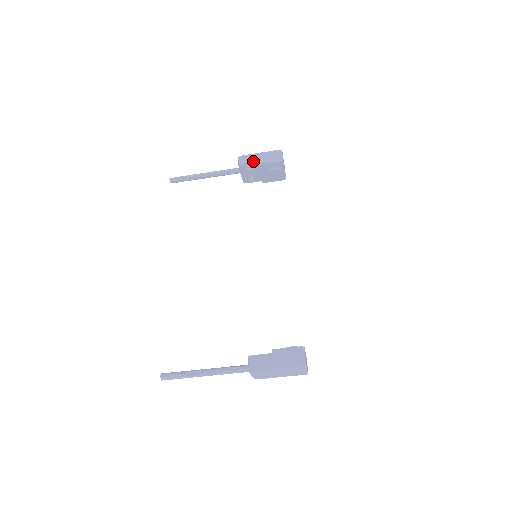
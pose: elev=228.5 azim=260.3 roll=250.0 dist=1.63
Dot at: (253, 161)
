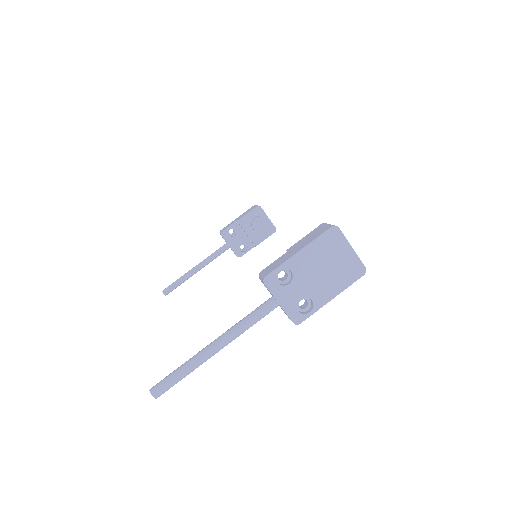
Dot at: (232, 223)
